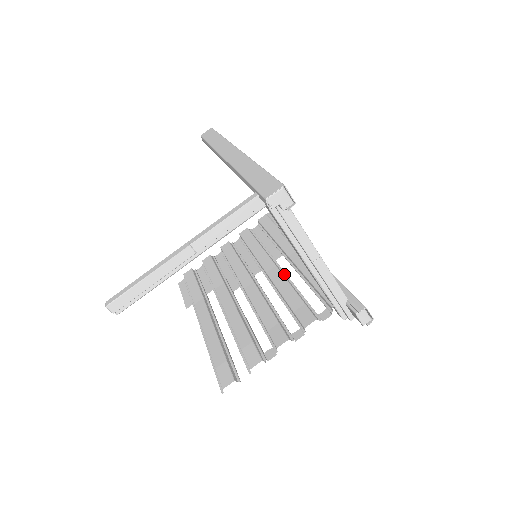
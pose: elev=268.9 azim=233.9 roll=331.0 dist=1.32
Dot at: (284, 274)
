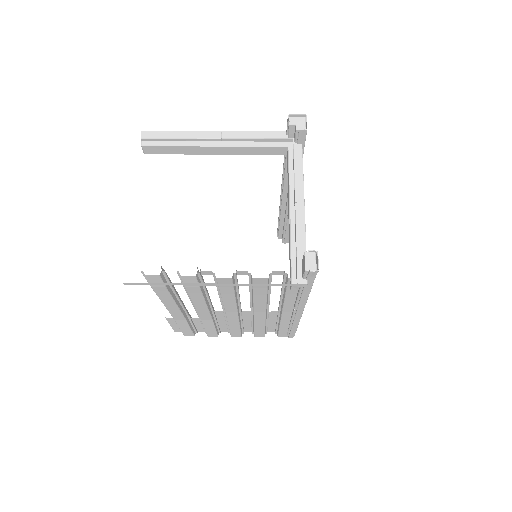
Dot at: occluded
